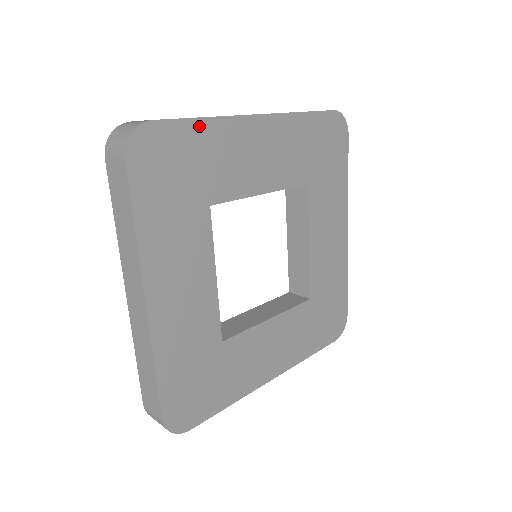
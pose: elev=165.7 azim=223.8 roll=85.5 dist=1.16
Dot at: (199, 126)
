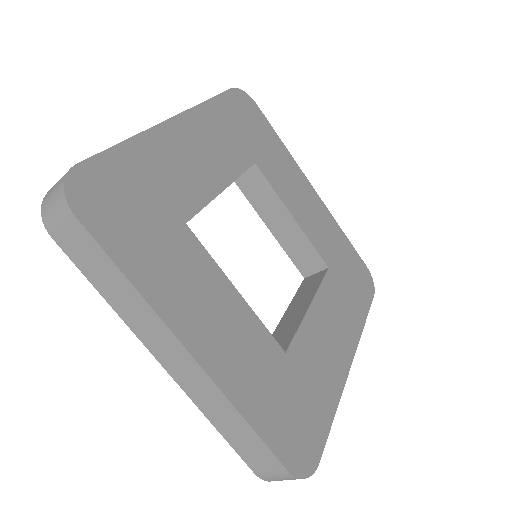
Dot at: (125, 151)
